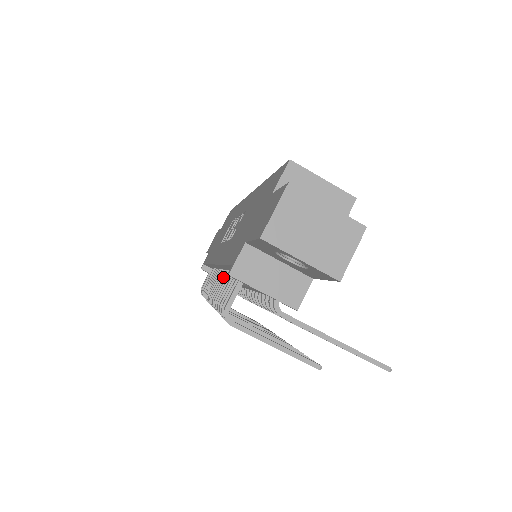
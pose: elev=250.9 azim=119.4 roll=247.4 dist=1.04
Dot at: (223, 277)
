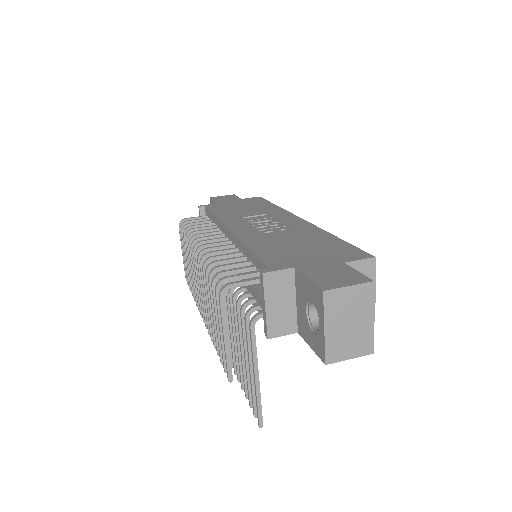
Dot at: (230, 248)
